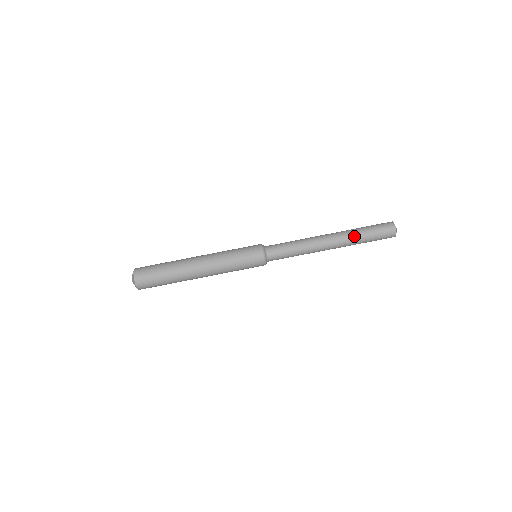
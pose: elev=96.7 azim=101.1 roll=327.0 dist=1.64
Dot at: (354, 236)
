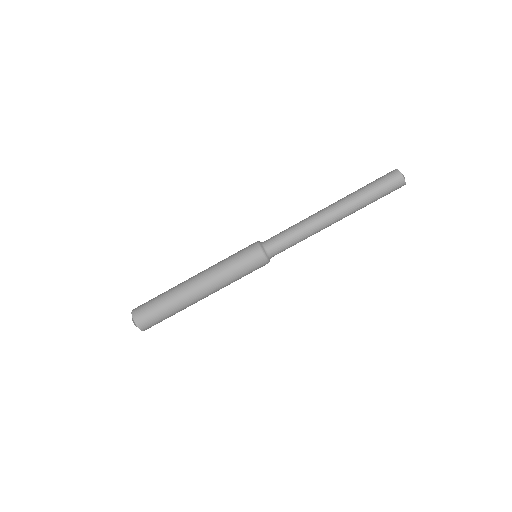
Dot at: (356, 197)
